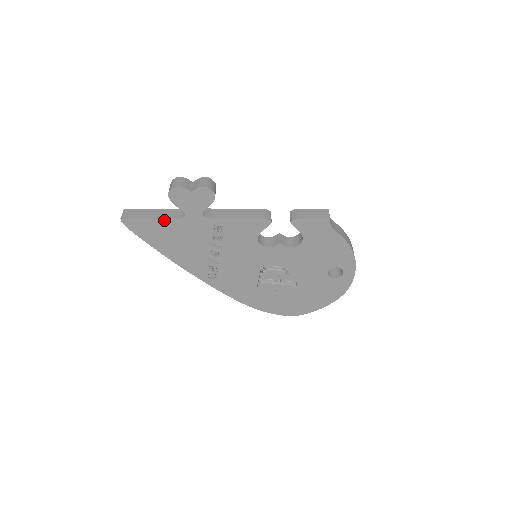
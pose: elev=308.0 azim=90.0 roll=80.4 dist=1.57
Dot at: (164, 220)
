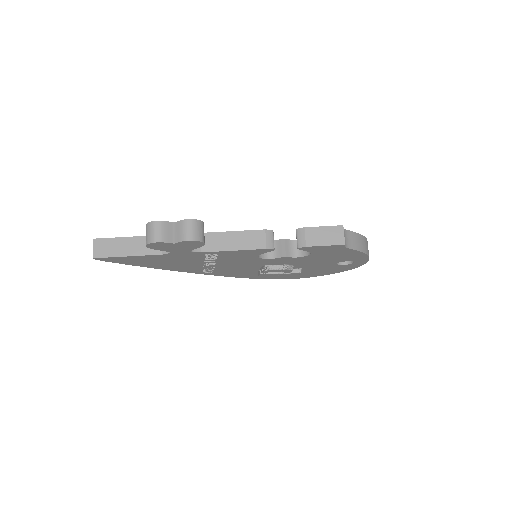
Dot at: (145, 256)
